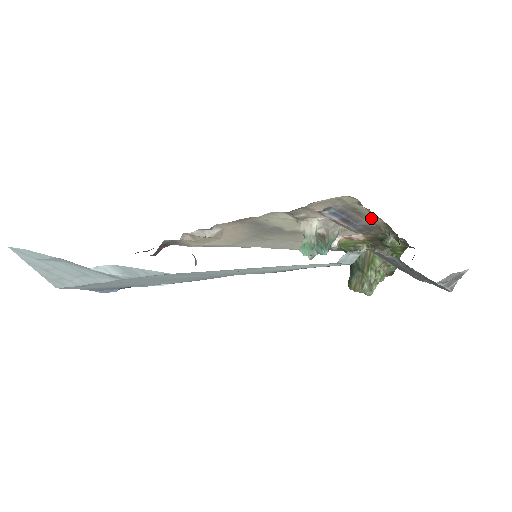
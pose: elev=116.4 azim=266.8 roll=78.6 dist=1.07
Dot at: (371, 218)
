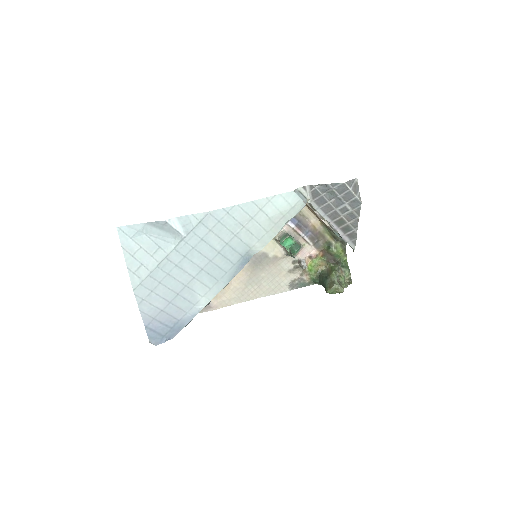
Dot at: (312, 221)
